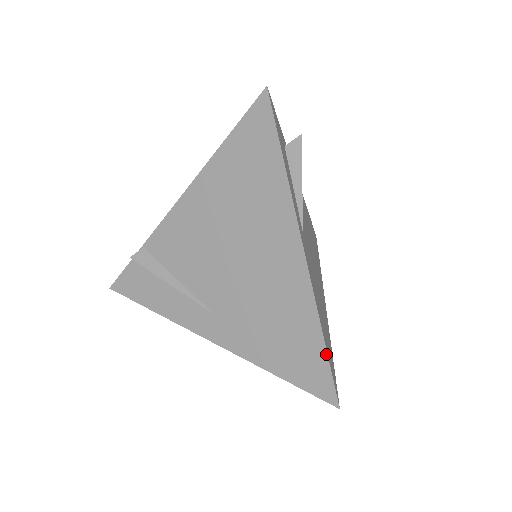
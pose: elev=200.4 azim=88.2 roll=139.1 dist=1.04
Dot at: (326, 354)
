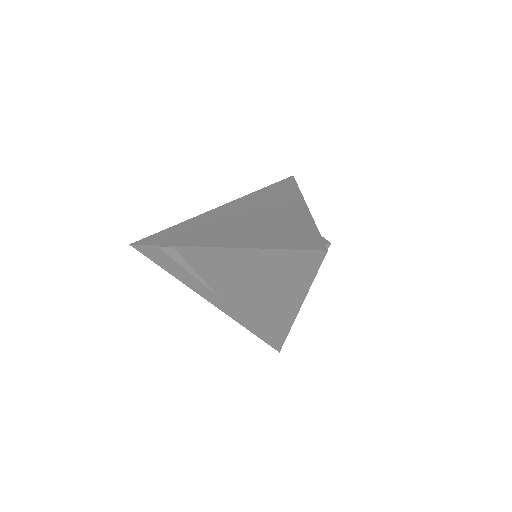
Dot at: occluded
